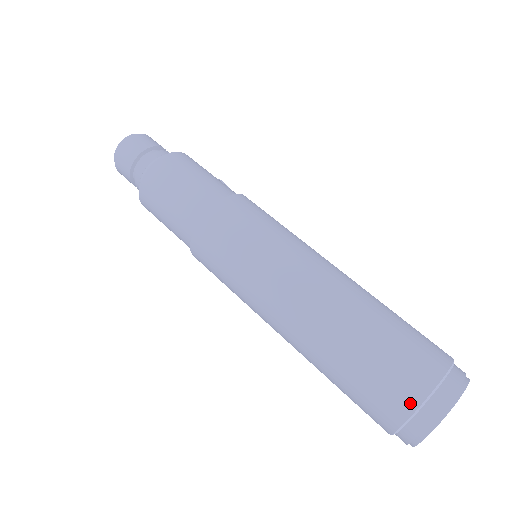
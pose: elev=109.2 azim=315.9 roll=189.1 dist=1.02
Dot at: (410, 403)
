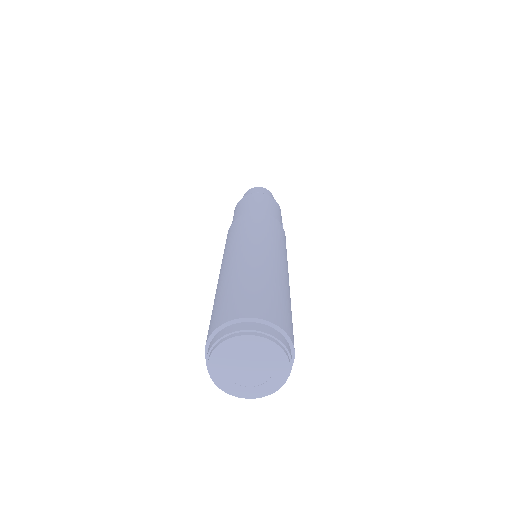
Dot at: (229, 317)
